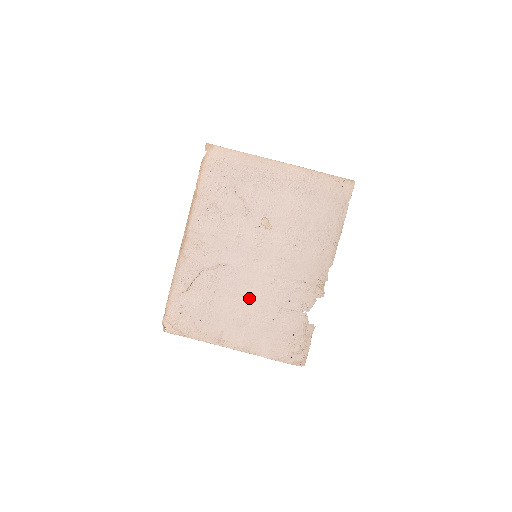
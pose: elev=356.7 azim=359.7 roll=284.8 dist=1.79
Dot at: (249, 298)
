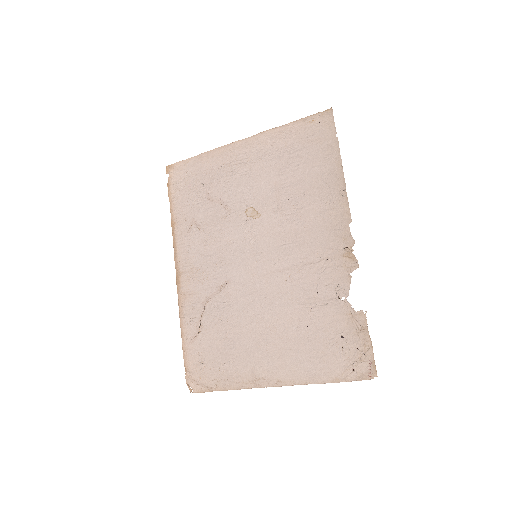
Dot at: (268, 311)
